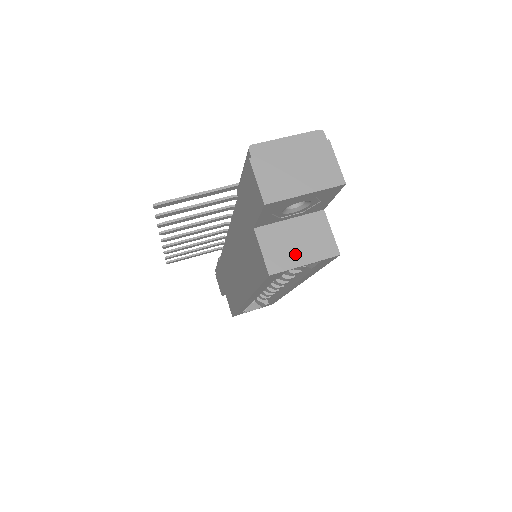
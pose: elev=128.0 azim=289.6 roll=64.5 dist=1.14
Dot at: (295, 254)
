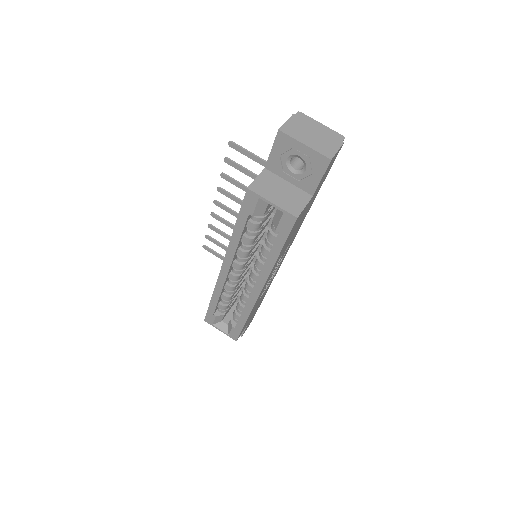
Dot at: (273, 194)
